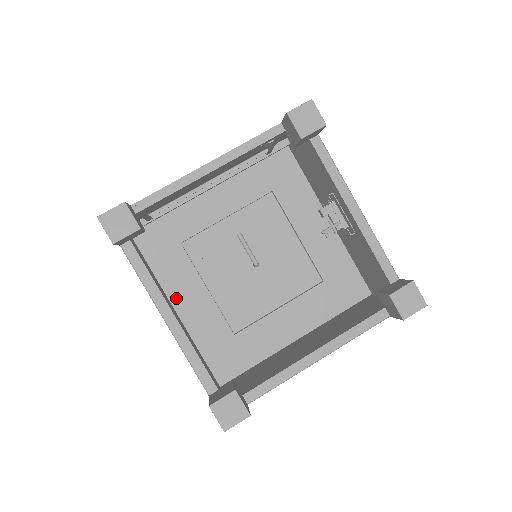
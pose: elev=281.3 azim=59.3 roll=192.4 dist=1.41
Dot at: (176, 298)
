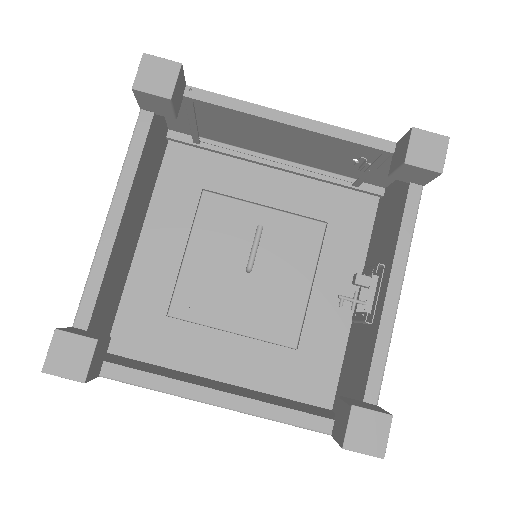
Dot at: (150, 232)
